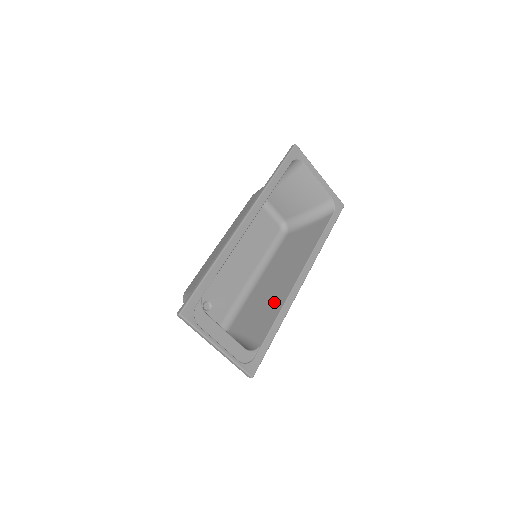
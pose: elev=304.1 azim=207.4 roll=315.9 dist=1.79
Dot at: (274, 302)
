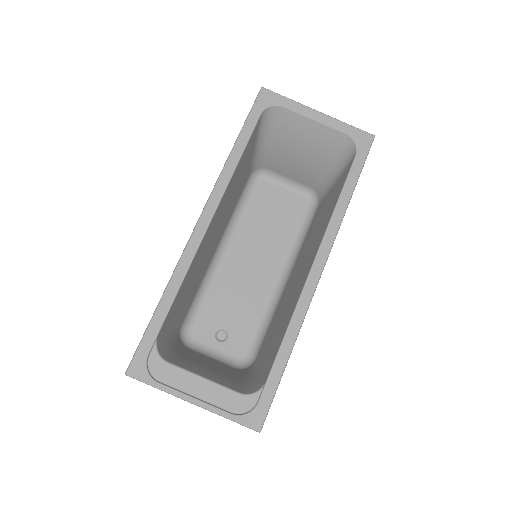
Dot at: (287, 313)
